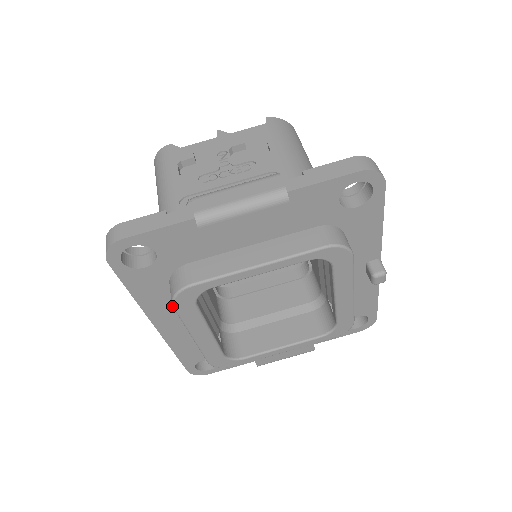
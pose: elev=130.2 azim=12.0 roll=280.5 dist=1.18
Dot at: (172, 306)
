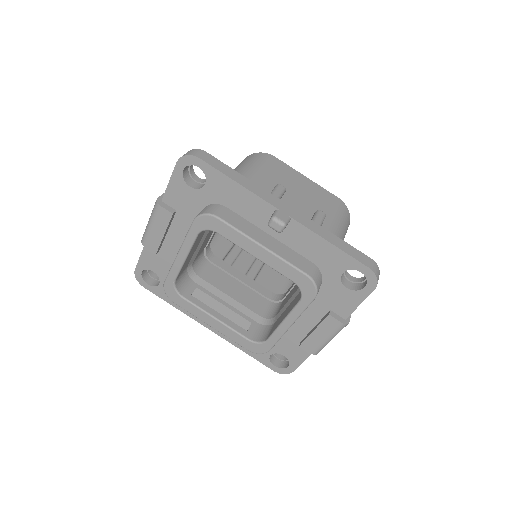
Dot at: occluded
